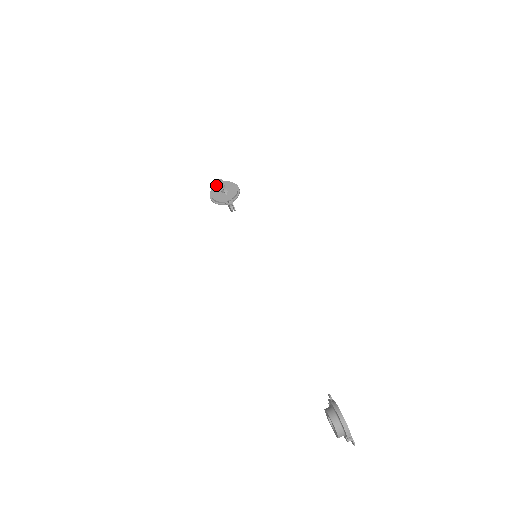
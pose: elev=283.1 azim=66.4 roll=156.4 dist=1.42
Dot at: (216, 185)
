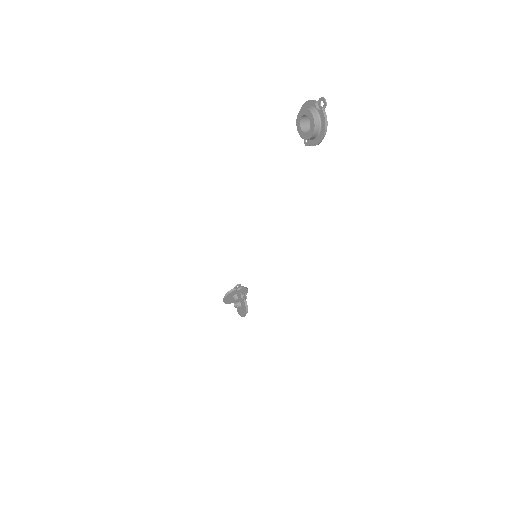
Dot at: occluded
